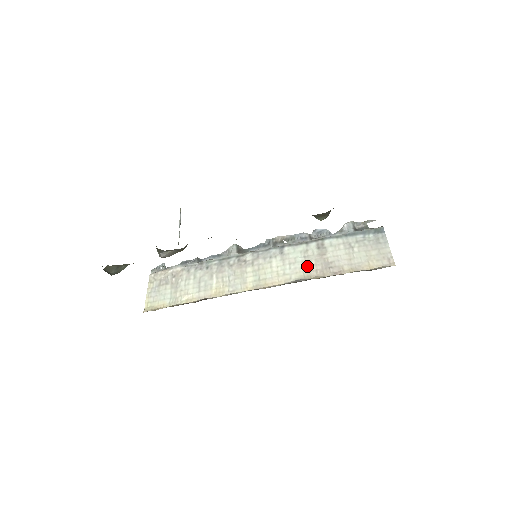
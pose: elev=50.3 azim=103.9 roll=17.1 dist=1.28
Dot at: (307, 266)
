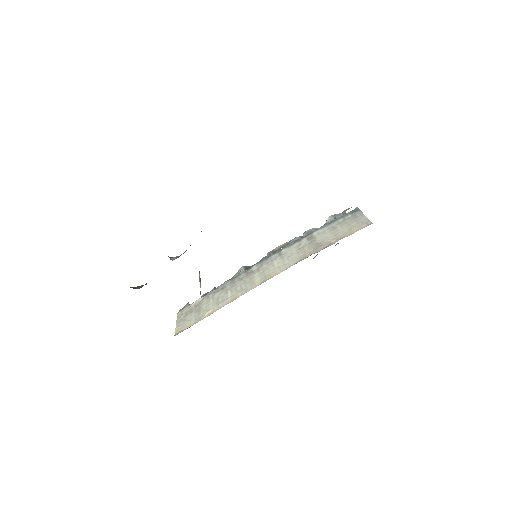
Dot at: (302, 253)
